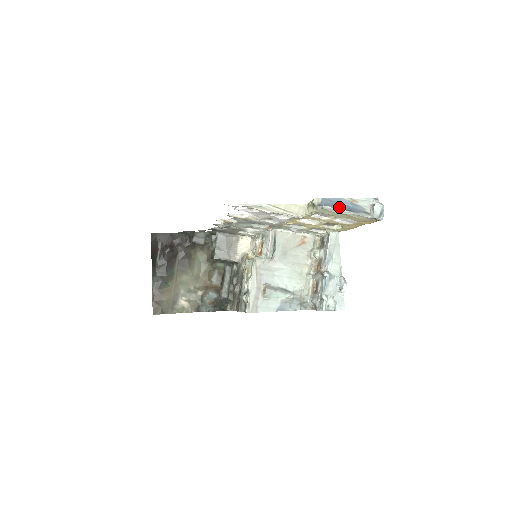
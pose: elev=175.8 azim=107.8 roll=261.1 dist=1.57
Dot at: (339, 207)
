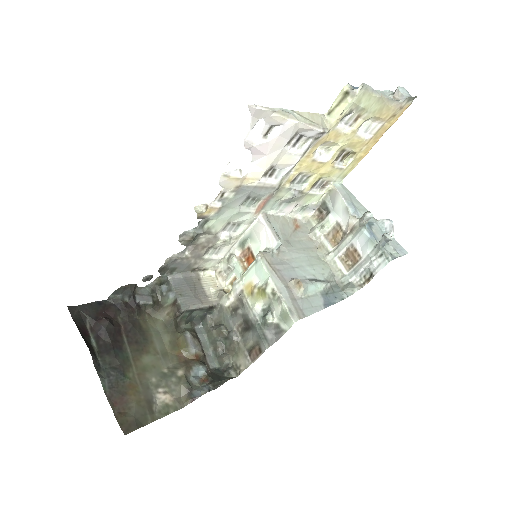
Dot at: occluded
